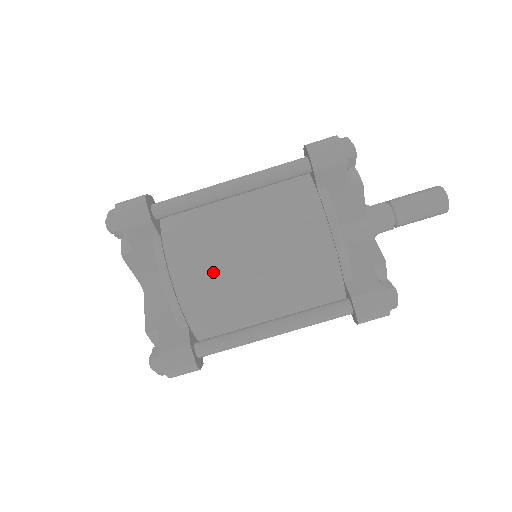
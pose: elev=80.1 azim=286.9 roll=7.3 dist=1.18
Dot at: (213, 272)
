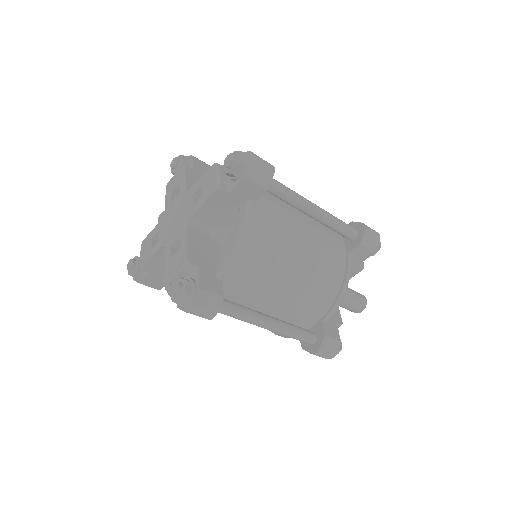
Dot at: occluded
